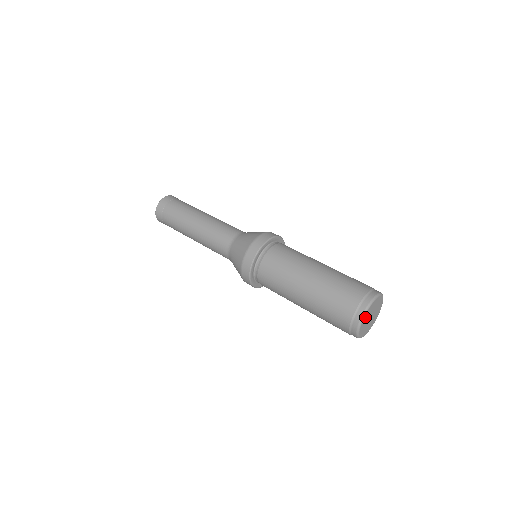
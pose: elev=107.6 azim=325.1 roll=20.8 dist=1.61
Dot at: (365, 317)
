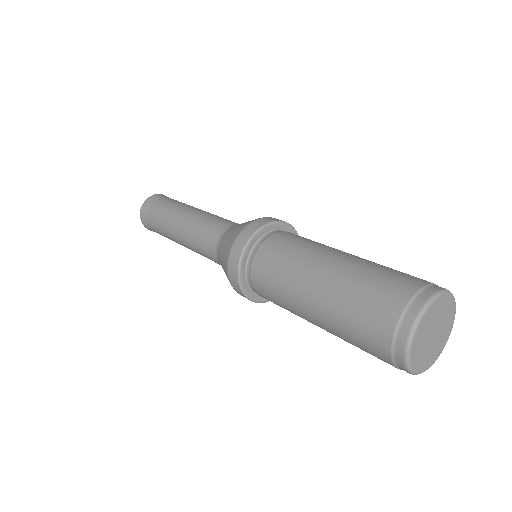
Dot at: (416, 337)
